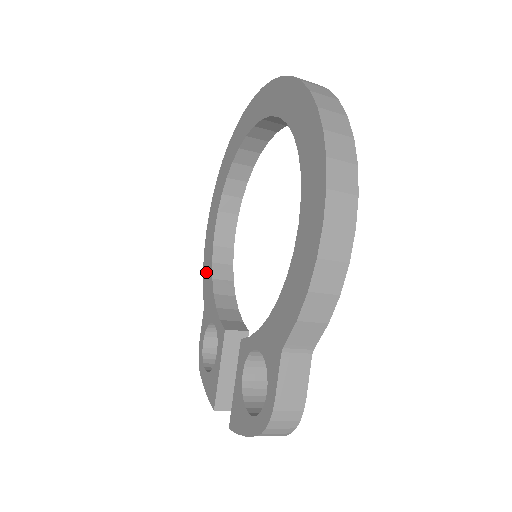
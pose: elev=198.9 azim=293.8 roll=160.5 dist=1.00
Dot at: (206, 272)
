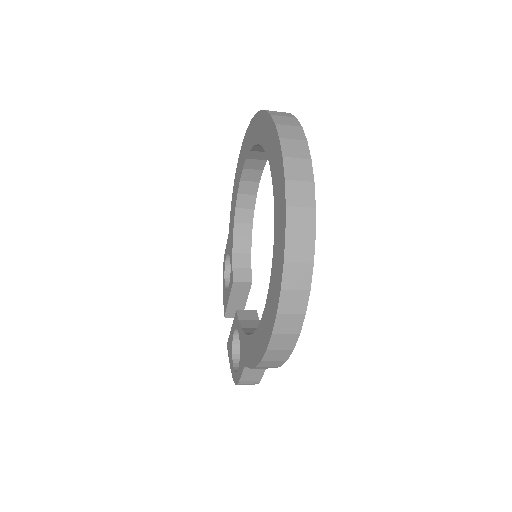
Dot at: (232, 206)
